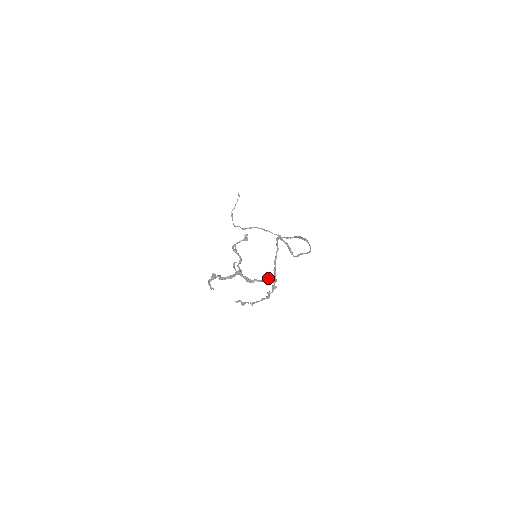
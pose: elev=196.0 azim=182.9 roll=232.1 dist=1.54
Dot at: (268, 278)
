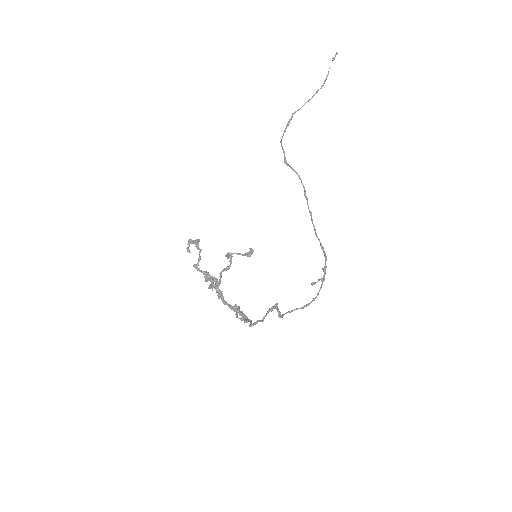
Dot at: (242, 311)
